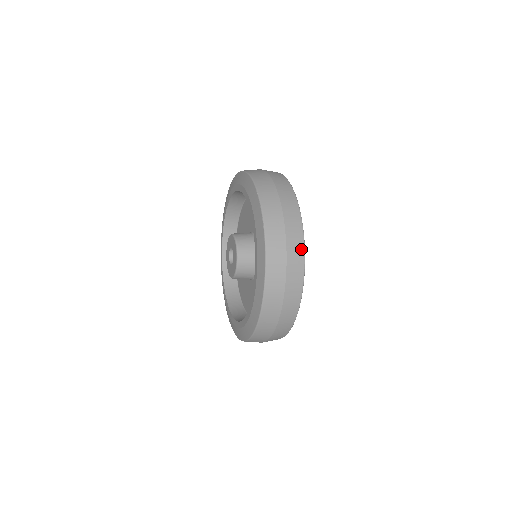
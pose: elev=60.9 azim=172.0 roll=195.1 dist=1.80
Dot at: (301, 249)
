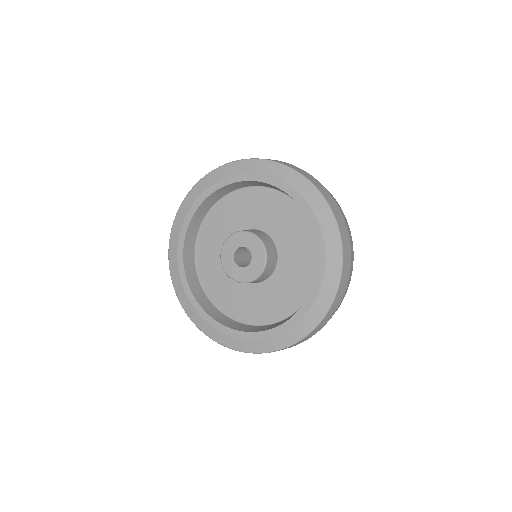
Dot at: occluded
